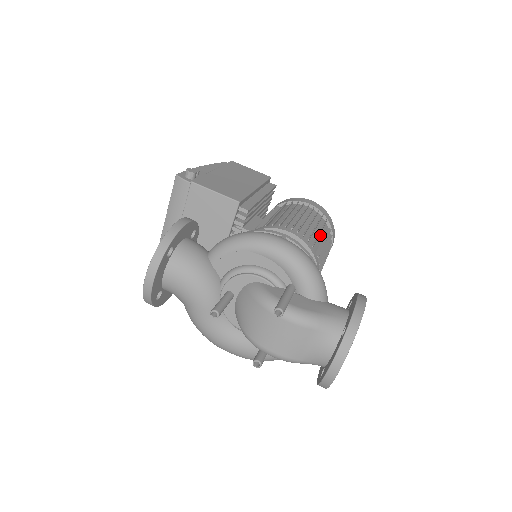
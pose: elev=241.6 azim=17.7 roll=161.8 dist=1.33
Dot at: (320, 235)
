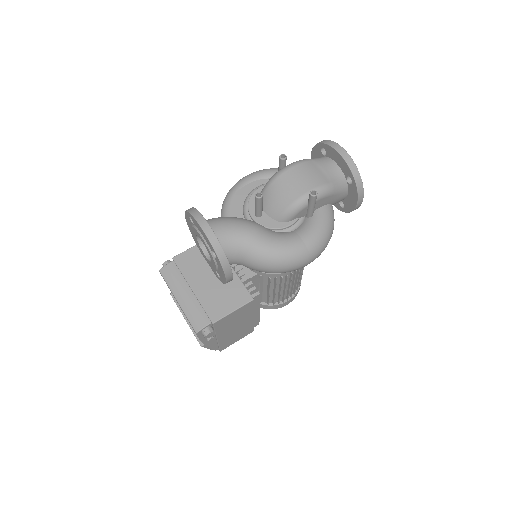
Dot at: occluded
